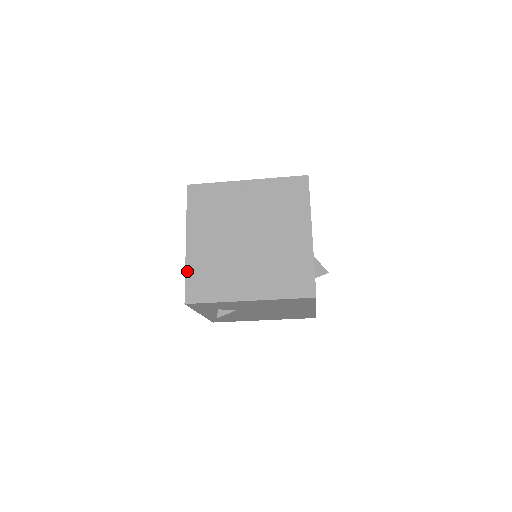
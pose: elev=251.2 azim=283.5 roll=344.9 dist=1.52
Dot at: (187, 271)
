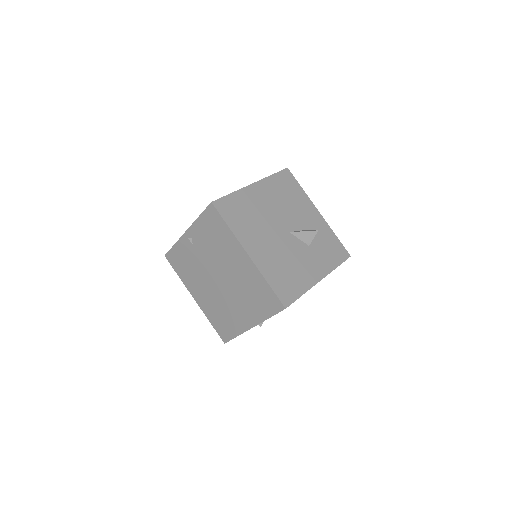
Dot at: (209, 320)
